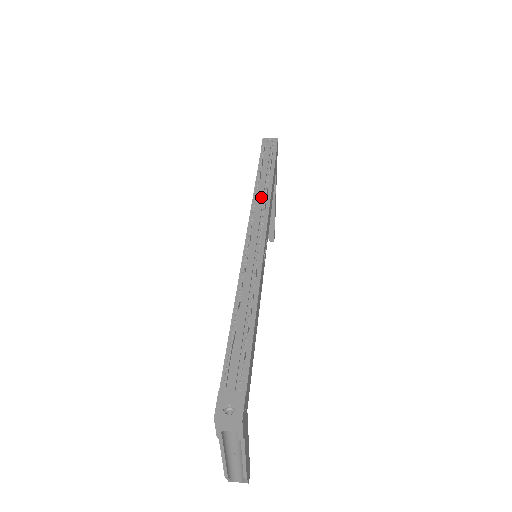
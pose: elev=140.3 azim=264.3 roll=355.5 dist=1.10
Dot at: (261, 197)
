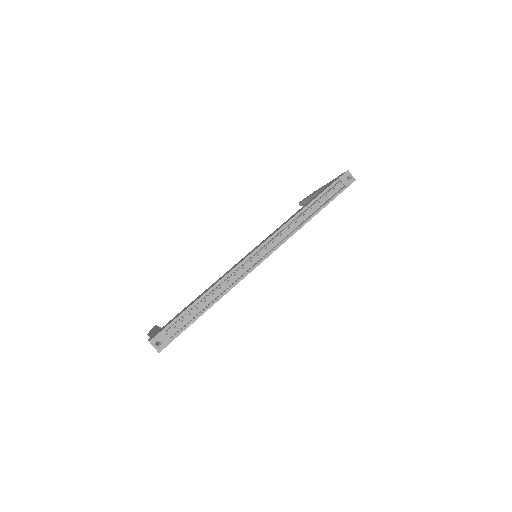
Dot at: (293, 226)
